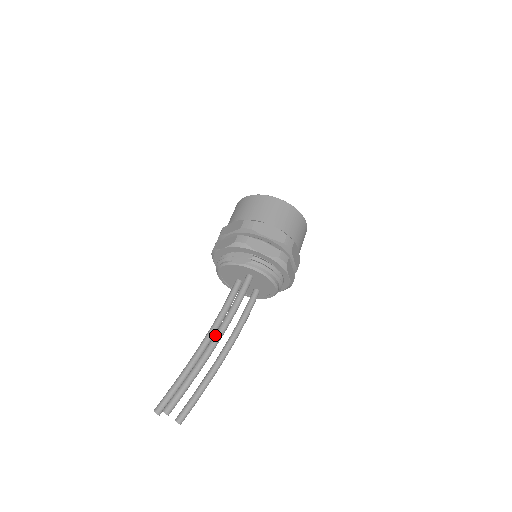
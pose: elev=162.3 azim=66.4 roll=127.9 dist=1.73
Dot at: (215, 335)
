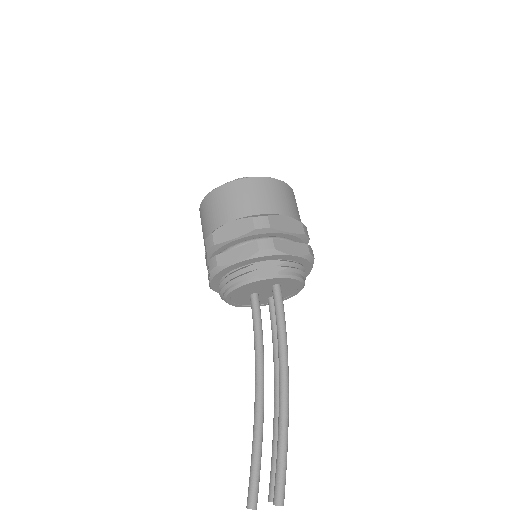
Dot at: (283, 377)
